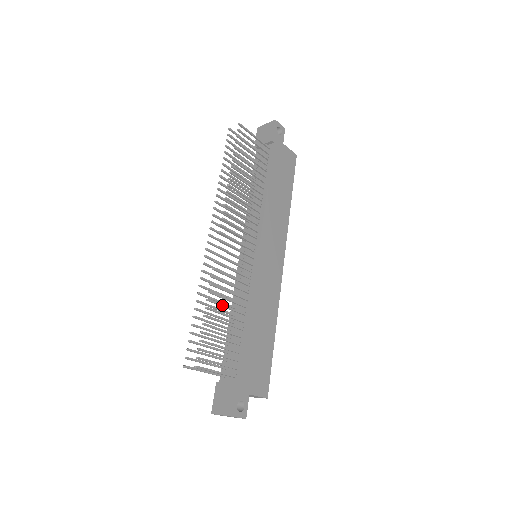
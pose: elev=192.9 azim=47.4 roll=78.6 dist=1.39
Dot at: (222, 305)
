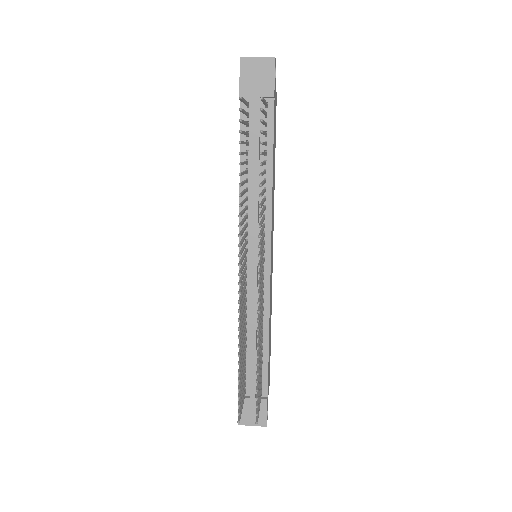
Dot at: (260, 347)
